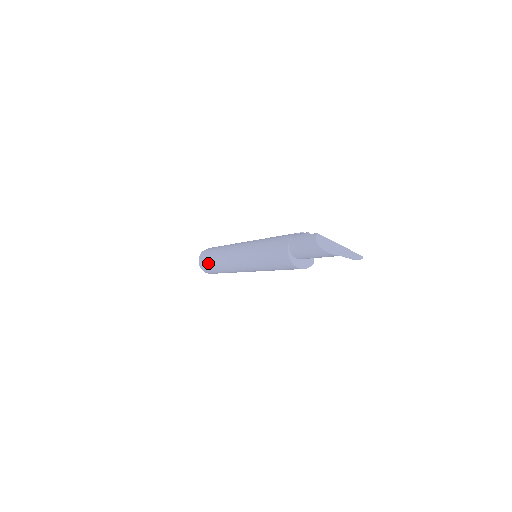
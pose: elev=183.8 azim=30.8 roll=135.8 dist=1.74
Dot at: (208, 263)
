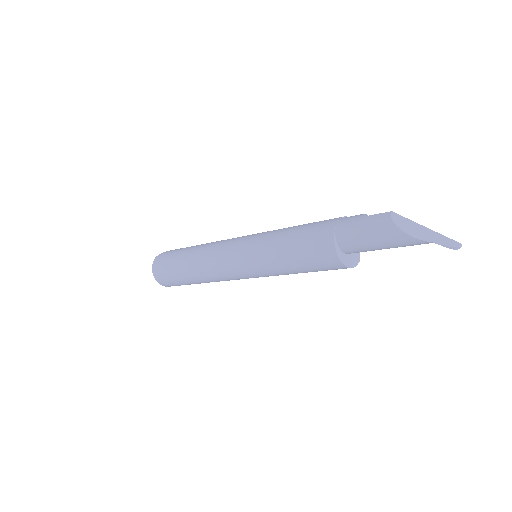
Dot at: (171, 270)
